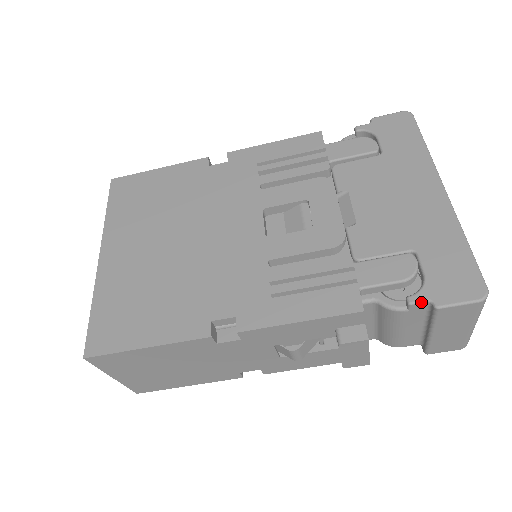
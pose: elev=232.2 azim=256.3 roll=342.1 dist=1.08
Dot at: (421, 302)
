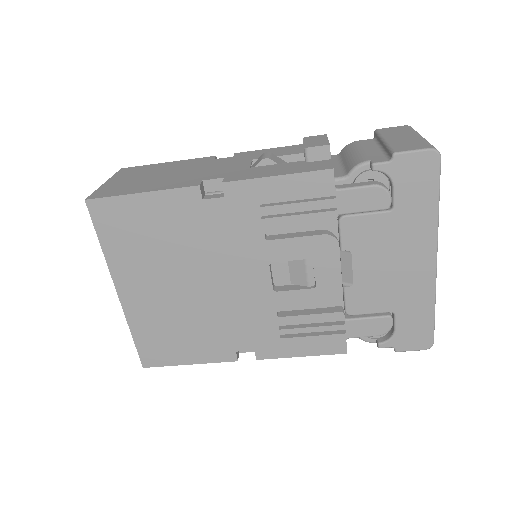
Dot at: occluded
